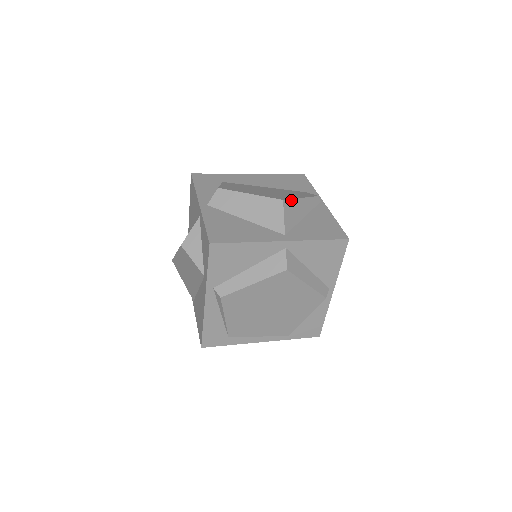
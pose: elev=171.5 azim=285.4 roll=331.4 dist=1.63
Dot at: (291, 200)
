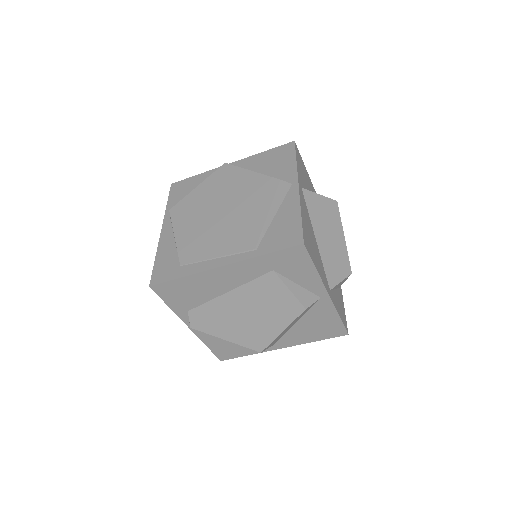
Dot at: occluded
